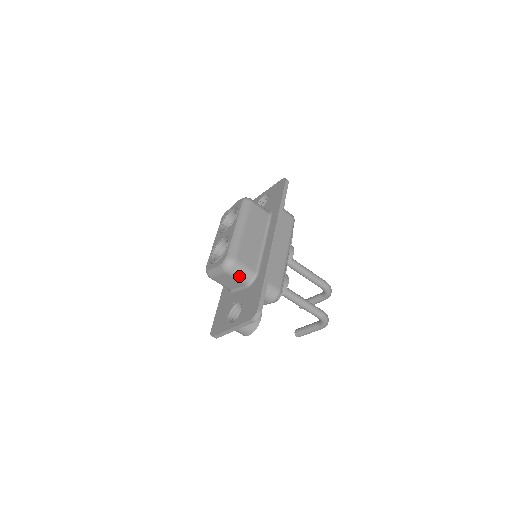
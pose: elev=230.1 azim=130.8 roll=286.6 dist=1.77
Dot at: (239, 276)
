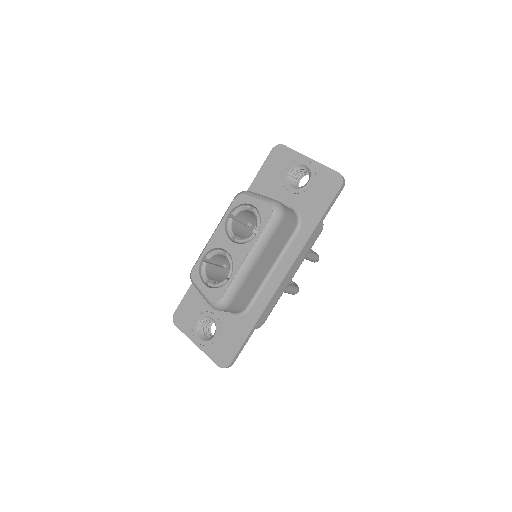
Dot at: (226, 311)
